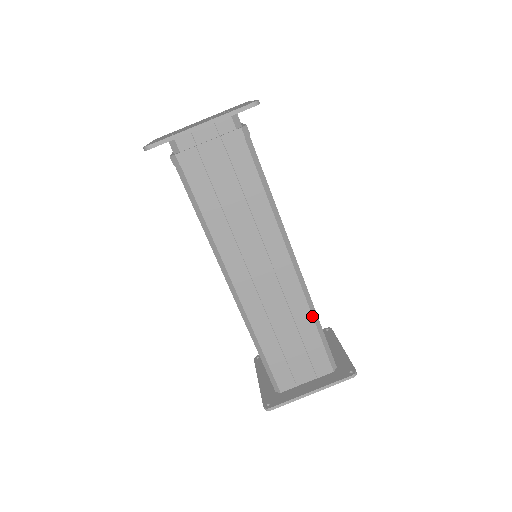
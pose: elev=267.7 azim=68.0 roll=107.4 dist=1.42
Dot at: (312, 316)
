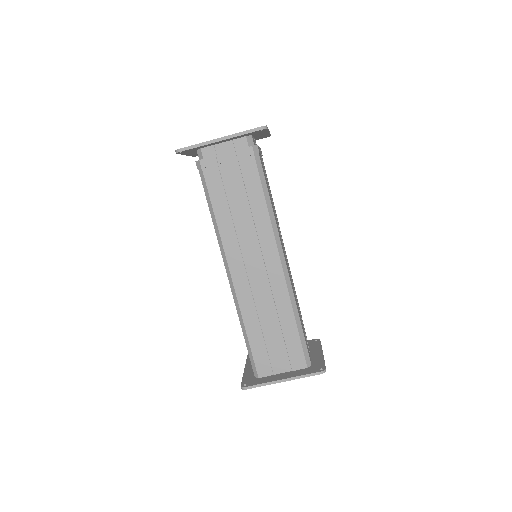
Dot at: (293, 312)
